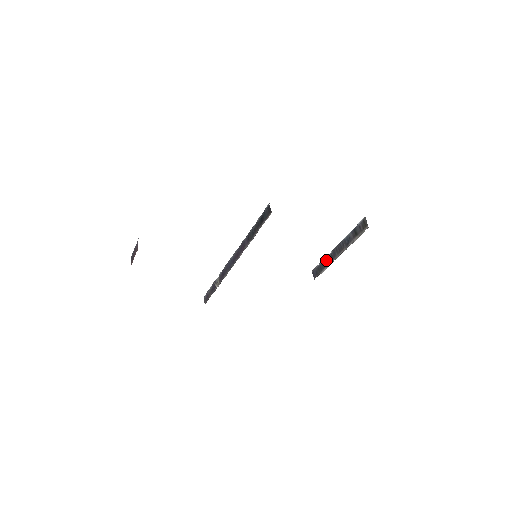
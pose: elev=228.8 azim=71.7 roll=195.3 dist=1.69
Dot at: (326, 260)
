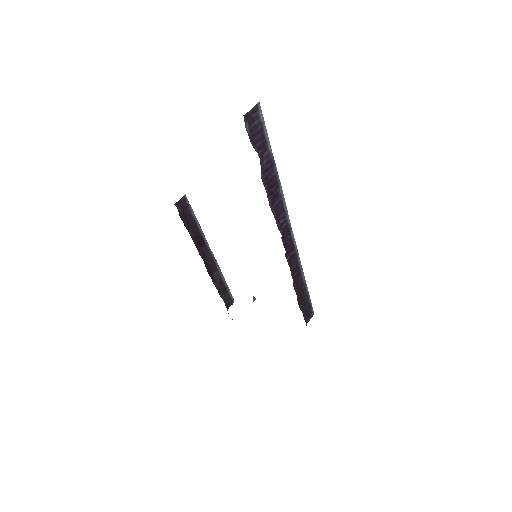
Dot at: occluded
